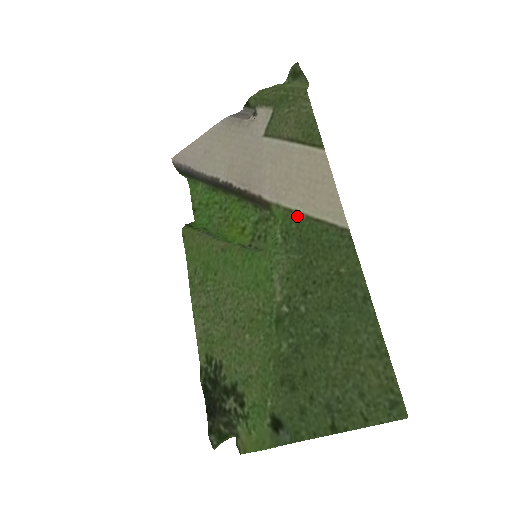
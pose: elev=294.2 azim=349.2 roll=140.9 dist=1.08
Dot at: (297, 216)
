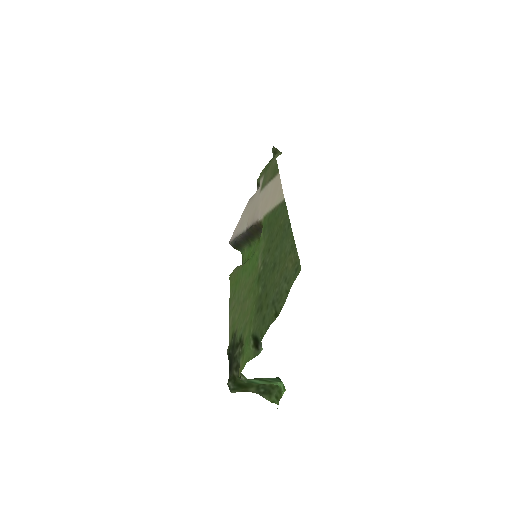
Dot at: (268, 215)
